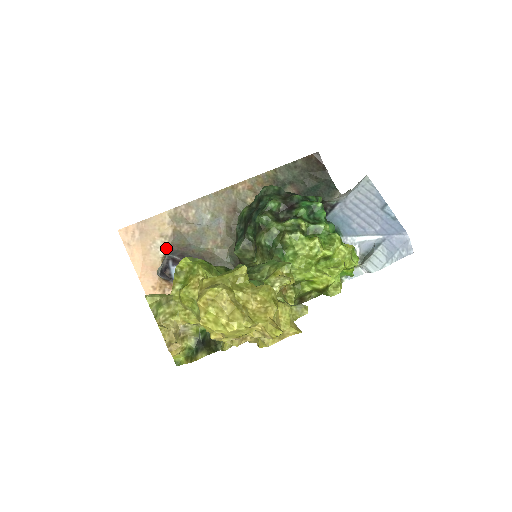
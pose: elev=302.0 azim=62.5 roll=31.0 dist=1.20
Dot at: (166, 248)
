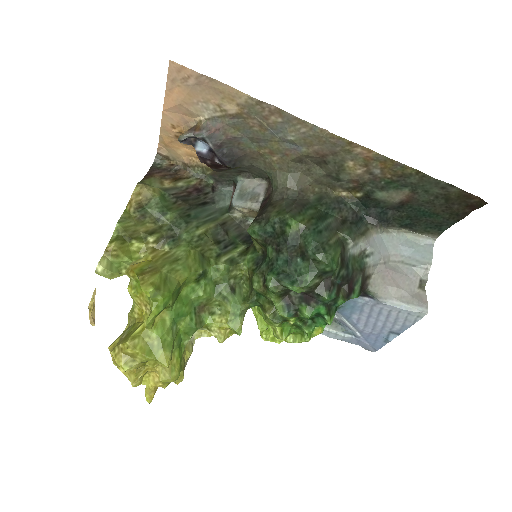
Dot at: (214, 117)
